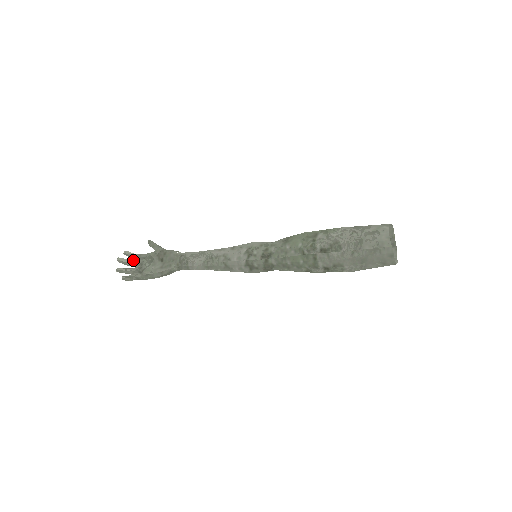
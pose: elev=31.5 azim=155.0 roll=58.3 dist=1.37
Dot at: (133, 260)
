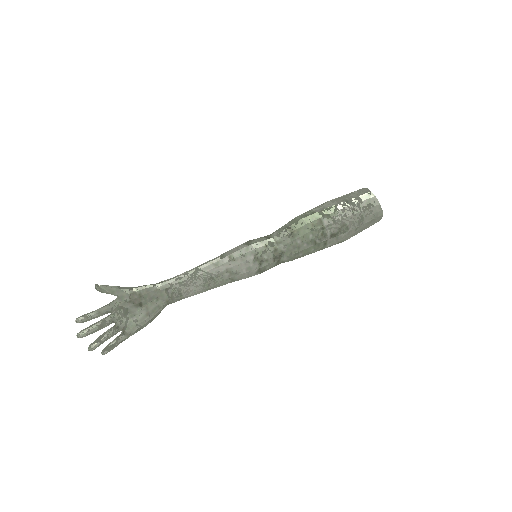
Dot at: (96, 323)
